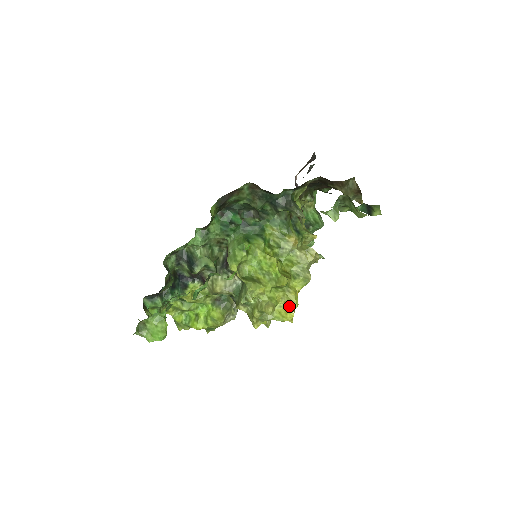
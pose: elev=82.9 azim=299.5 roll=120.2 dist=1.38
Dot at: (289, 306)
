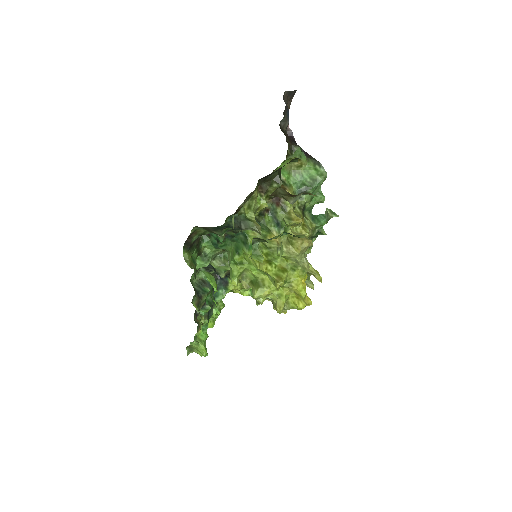
Dot at: (298, 297)
